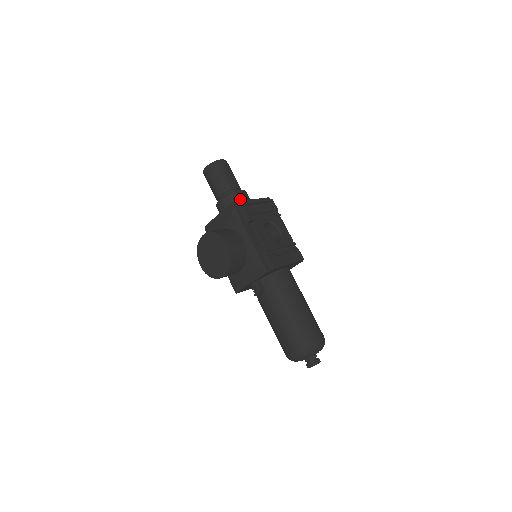
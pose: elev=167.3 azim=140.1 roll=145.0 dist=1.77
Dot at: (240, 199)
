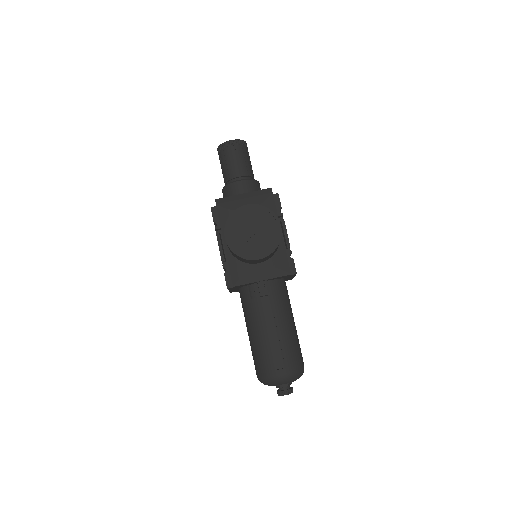
Dot at: occluded
